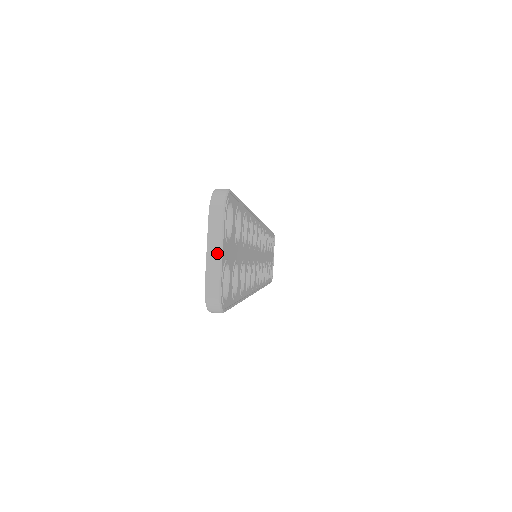
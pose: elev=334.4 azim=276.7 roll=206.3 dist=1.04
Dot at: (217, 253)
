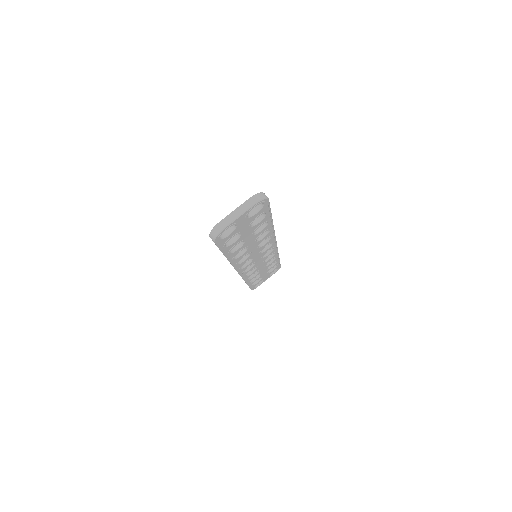
Dot at: (237, 215)
